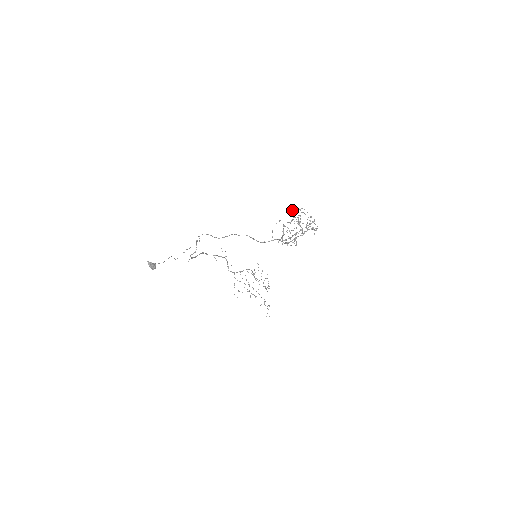
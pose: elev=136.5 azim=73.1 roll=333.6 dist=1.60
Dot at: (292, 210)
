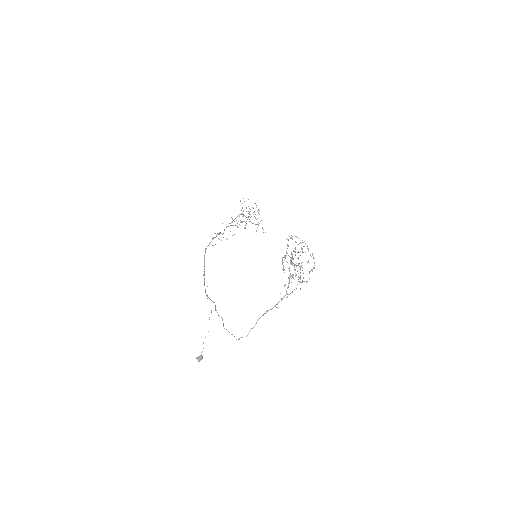
Dot at: (290, 263)
